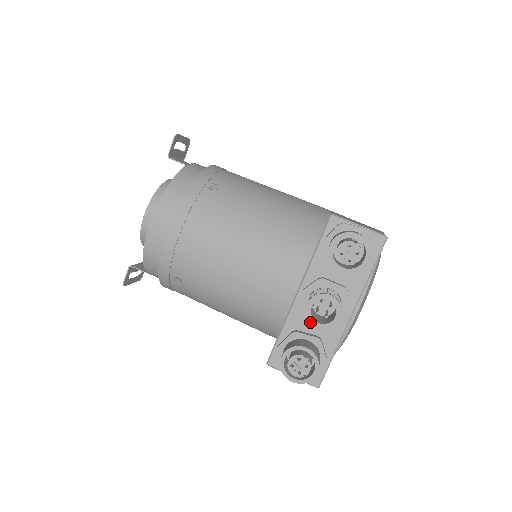
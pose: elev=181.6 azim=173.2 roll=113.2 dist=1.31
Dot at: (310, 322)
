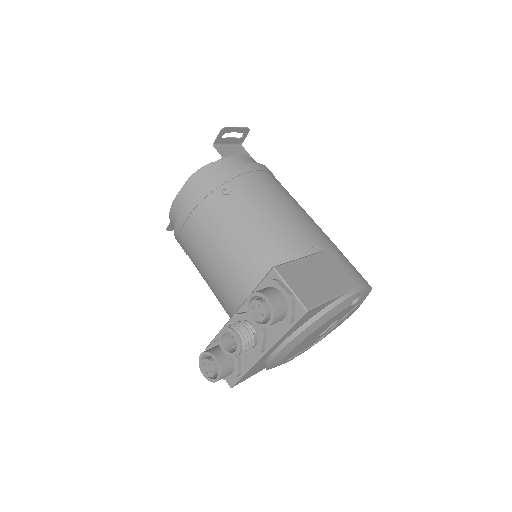
Dot at: (219, 344)
